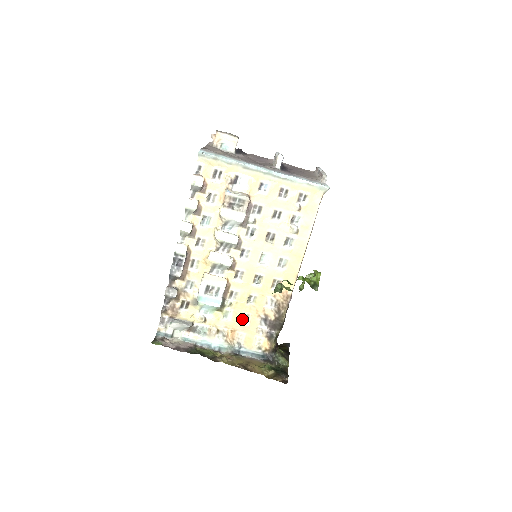
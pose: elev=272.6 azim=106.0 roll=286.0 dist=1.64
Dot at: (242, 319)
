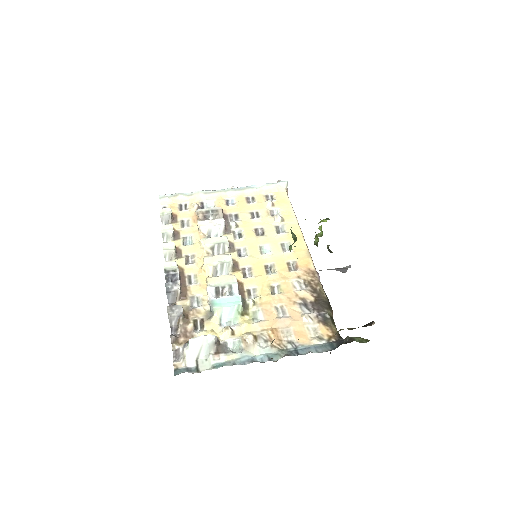
Dot at: (277, 315)
